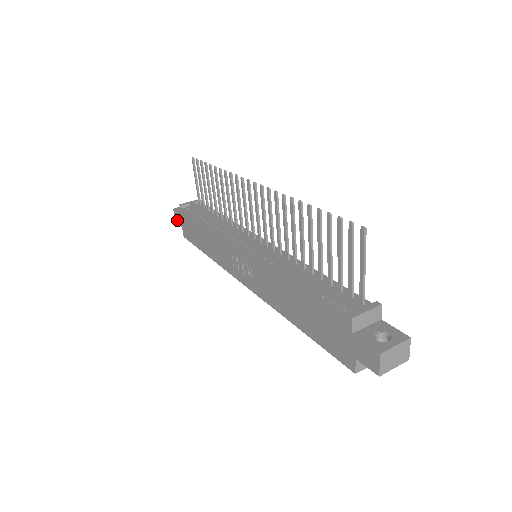
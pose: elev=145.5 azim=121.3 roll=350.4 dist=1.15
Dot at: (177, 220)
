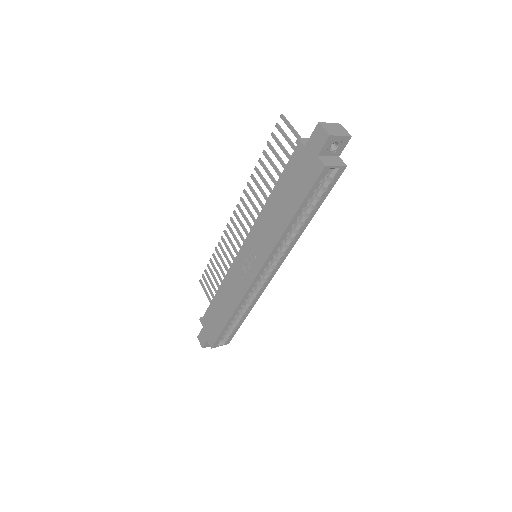
Dot at: (202, 342)
